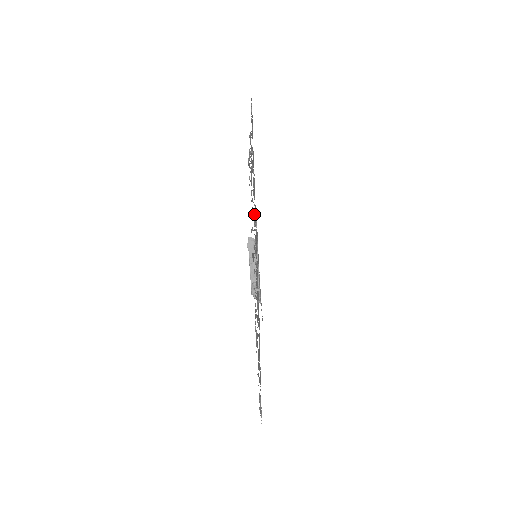
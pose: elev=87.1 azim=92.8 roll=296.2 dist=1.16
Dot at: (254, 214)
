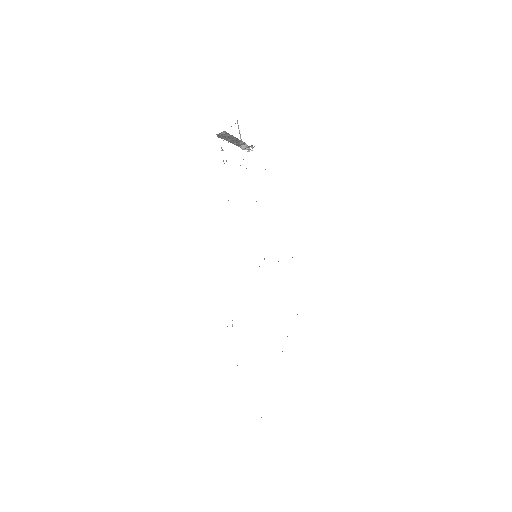
Dot at: occluded
